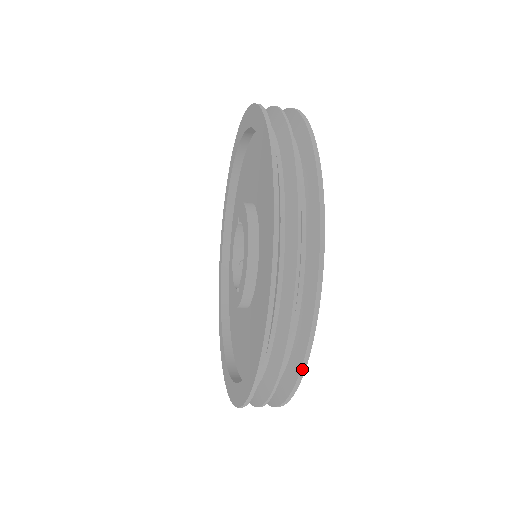
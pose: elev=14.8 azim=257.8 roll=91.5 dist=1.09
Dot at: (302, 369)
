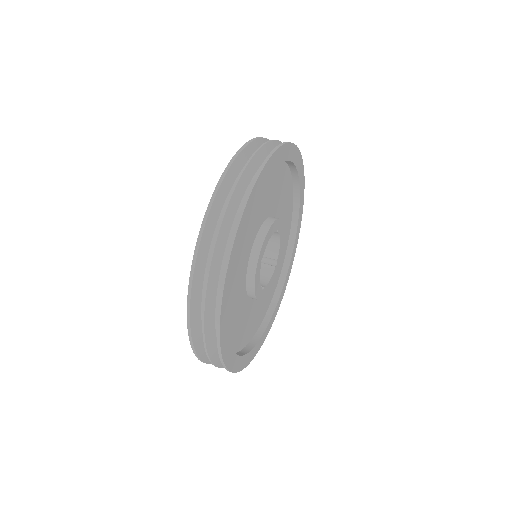
Dot at: occluded
